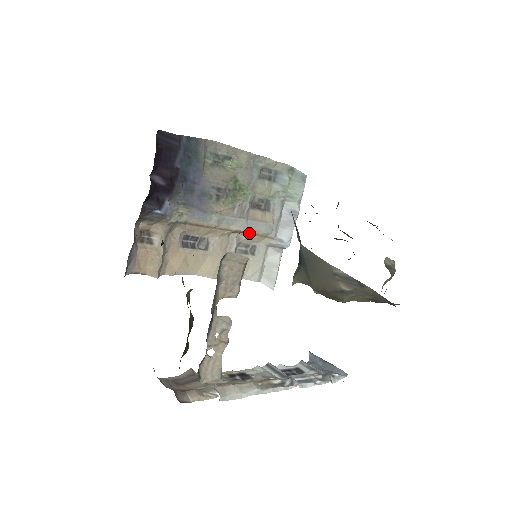
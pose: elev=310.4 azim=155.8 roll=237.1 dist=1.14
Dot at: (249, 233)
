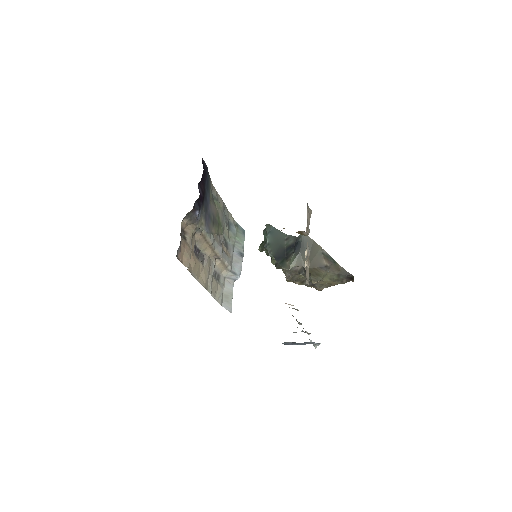
Dot at: (221, 260)
